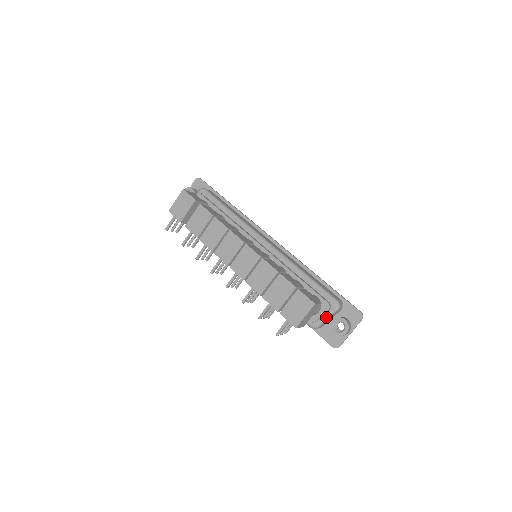
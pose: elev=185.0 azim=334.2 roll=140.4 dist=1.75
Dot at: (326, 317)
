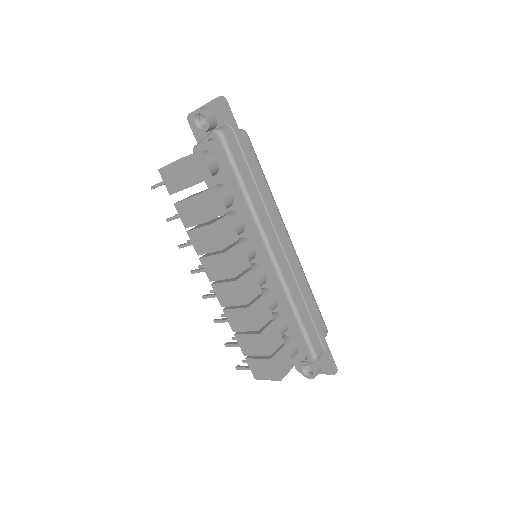
Dot at: occluded
